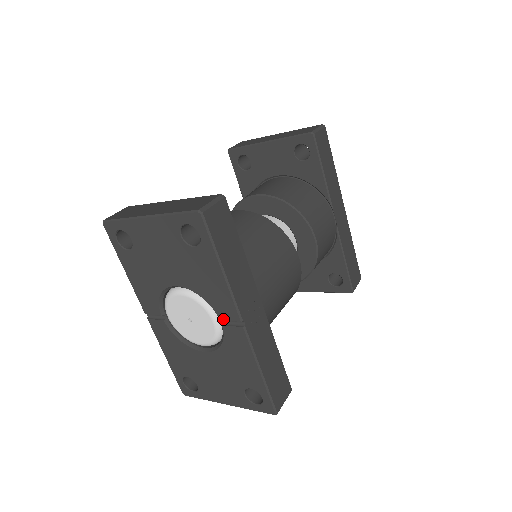
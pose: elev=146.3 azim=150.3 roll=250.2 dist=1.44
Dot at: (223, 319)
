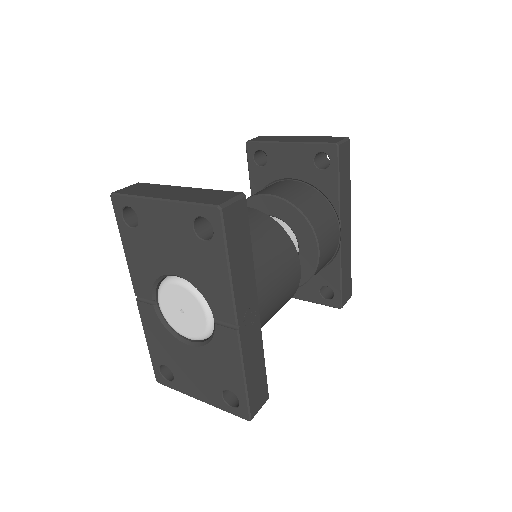
Dot at: (217, 318)
